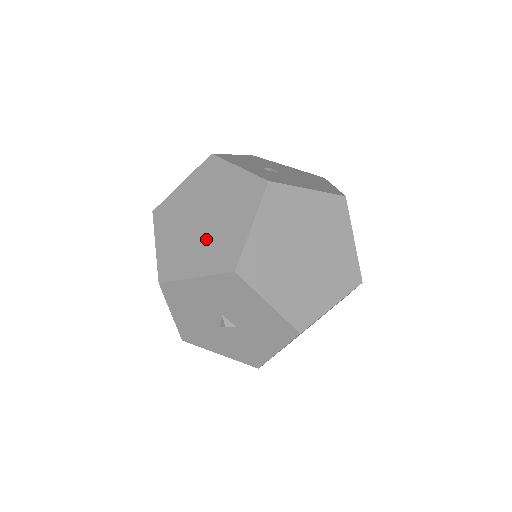
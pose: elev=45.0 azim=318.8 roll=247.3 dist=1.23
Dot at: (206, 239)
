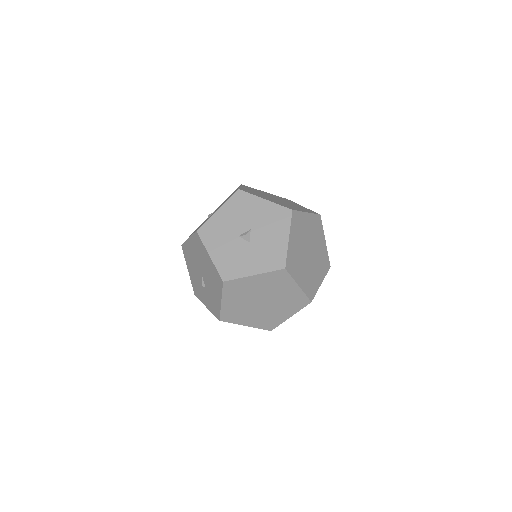
Dot at: (277, 201)
